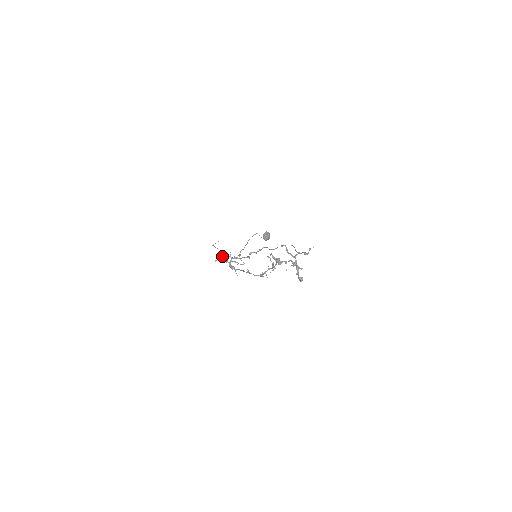
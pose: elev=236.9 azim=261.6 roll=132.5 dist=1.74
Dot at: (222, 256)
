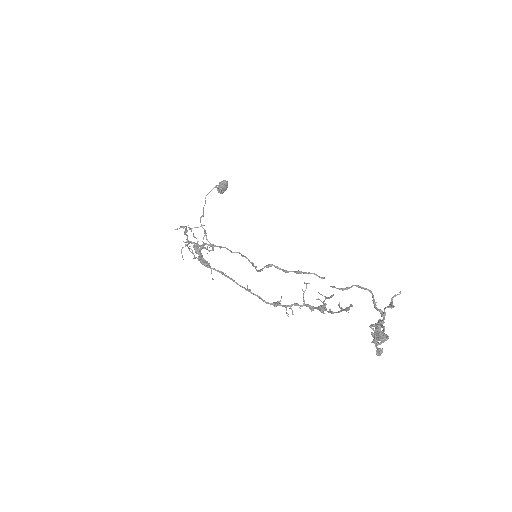
Dot at: (193, 242)
